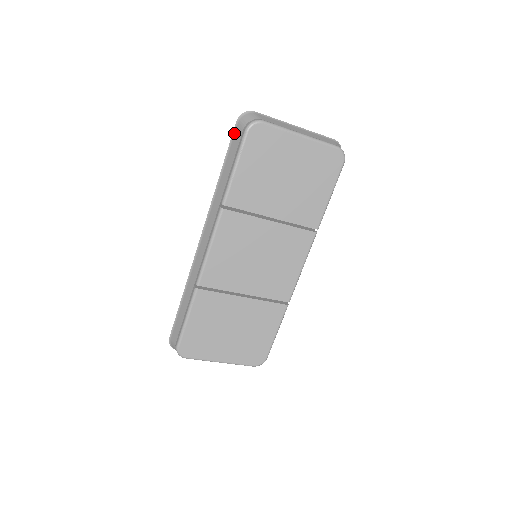
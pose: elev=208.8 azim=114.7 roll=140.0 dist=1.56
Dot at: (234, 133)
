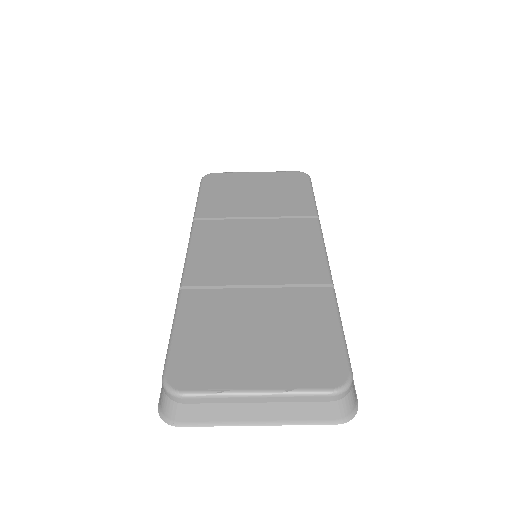
Dot at: occluded
